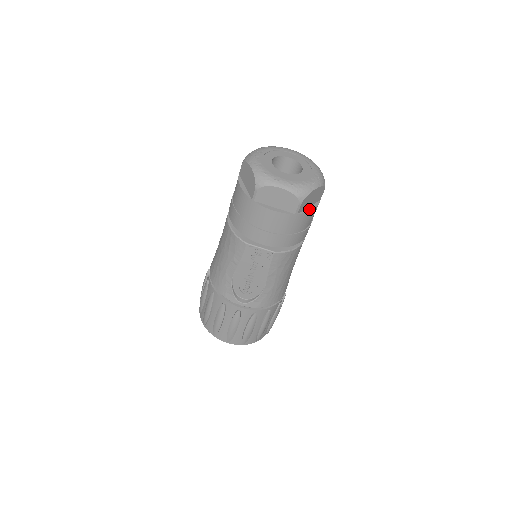
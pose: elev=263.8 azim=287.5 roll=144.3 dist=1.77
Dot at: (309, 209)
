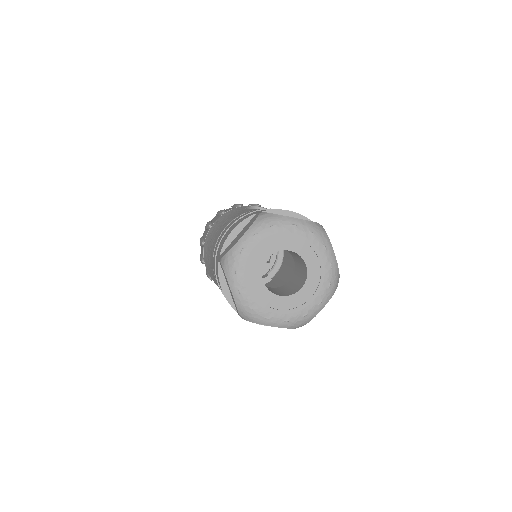
Dot at: occluded
